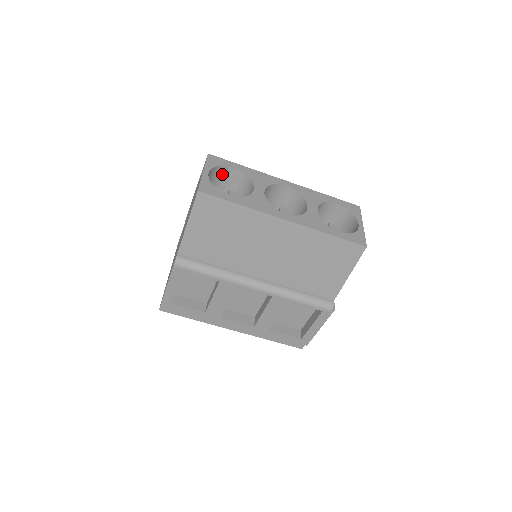
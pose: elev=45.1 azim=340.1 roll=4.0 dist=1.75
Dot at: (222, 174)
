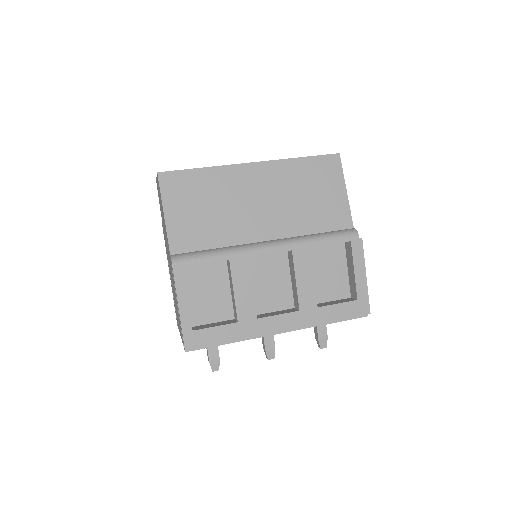
Dot at: occluded
